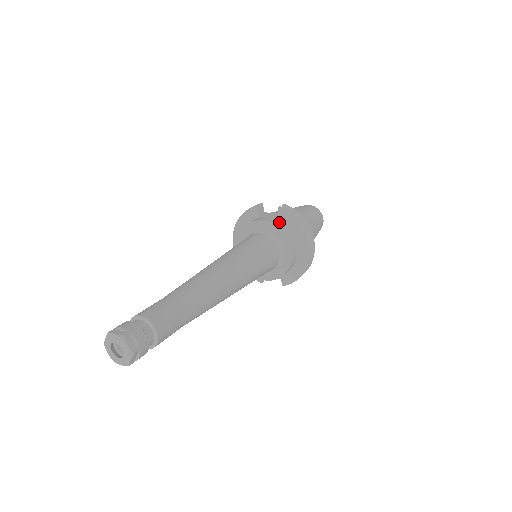
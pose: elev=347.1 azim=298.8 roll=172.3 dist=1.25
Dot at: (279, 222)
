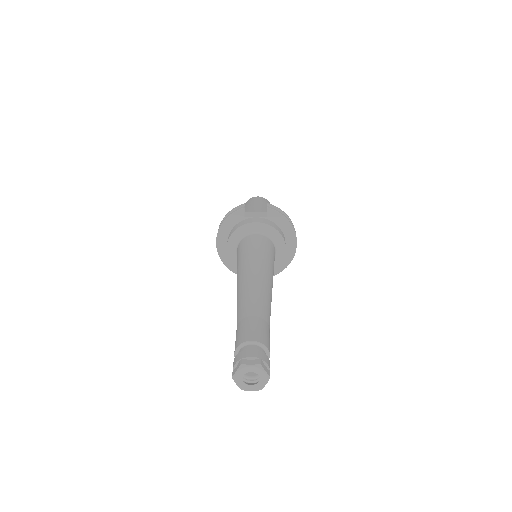
Dot at: (269, 221)
